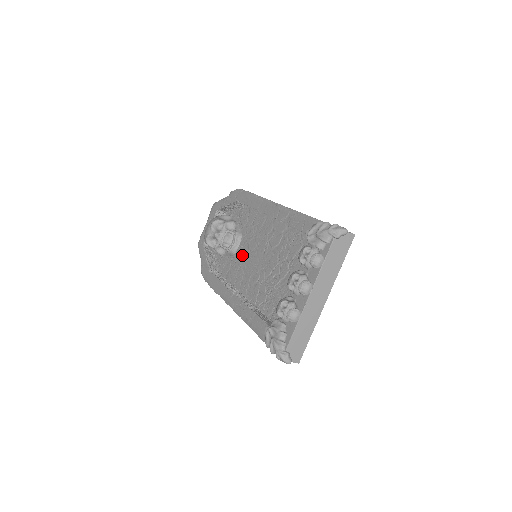
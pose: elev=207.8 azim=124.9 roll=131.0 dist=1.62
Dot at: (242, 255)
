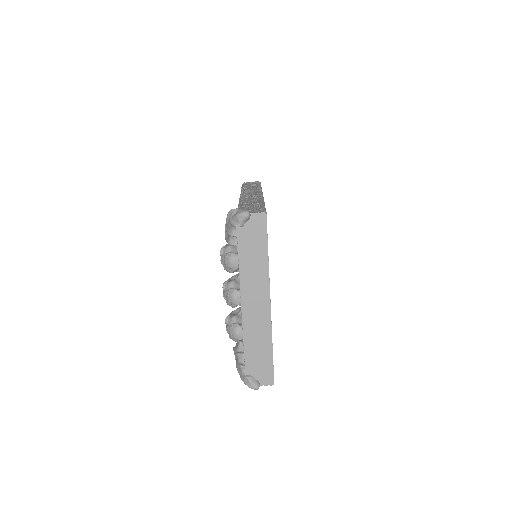
Dot at: occluded
